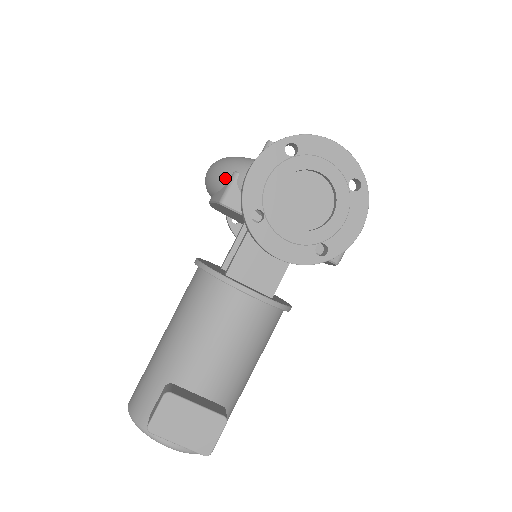
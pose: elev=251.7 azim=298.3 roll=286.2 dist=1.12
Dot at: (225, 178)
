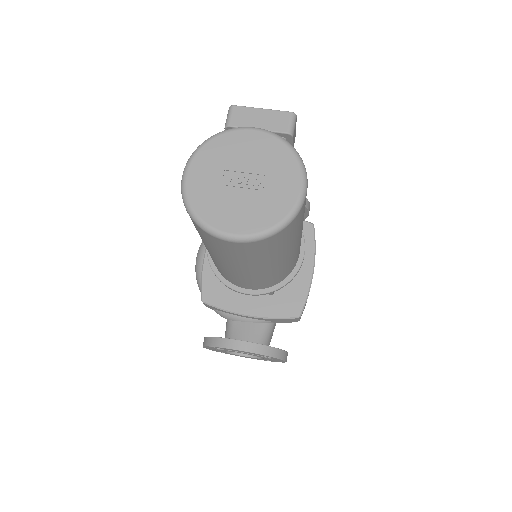
Dot at: occluded
